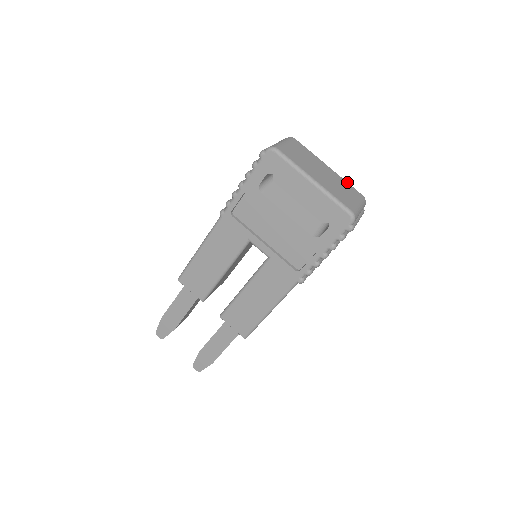
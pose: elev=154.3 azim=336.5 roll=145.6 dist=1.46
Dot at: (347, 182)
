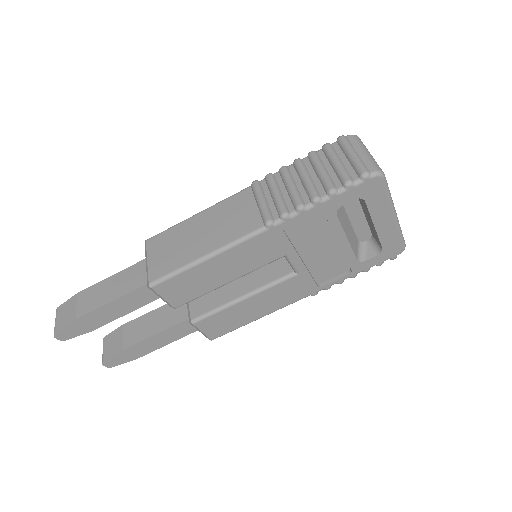
Dot at: occluded
